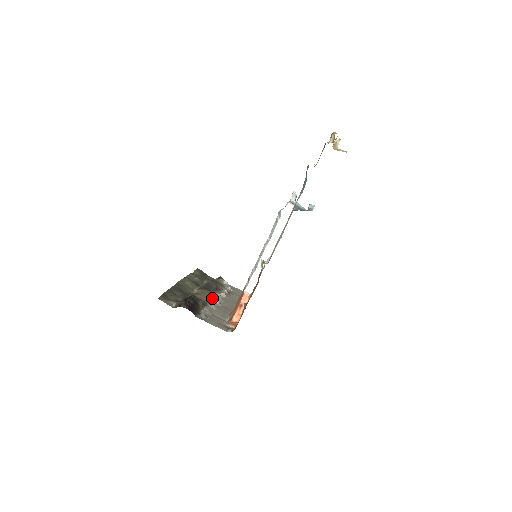
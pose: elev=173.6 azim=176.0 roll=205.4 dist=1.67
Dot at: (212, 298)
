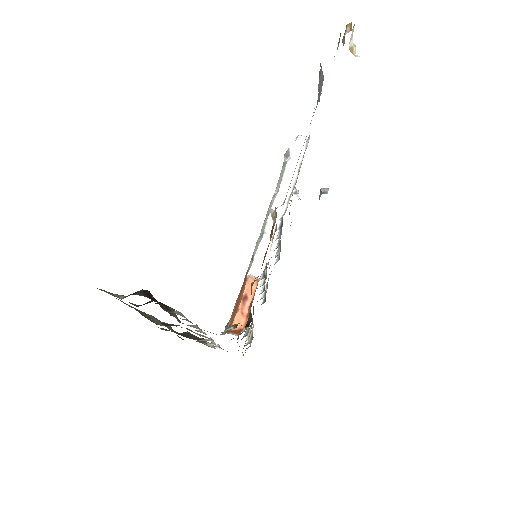
Dot at: occluded
